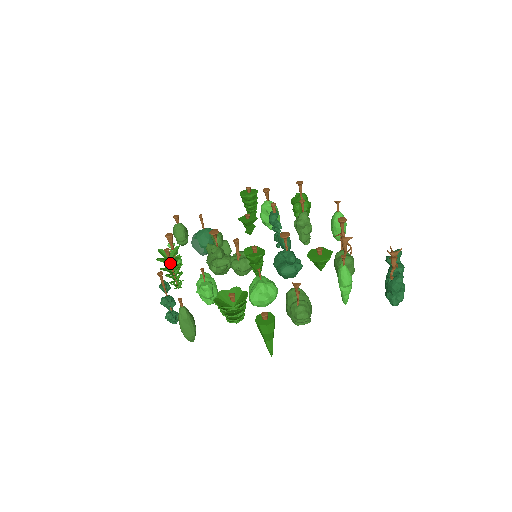
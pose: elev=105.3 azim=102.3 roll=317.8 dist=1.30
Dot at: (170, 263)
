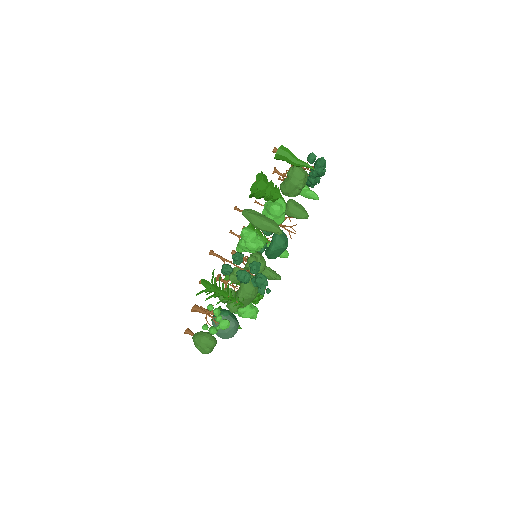
Dot at: occluded
